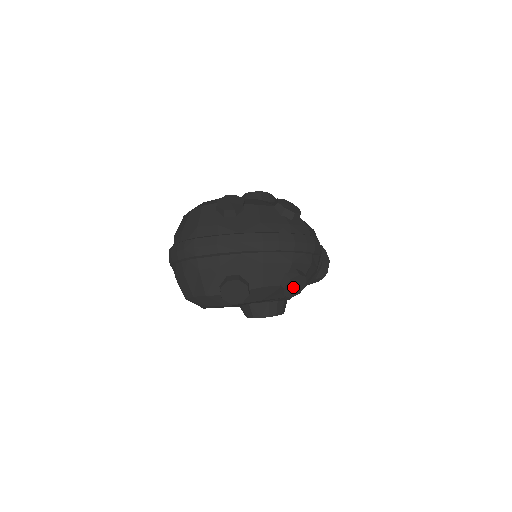
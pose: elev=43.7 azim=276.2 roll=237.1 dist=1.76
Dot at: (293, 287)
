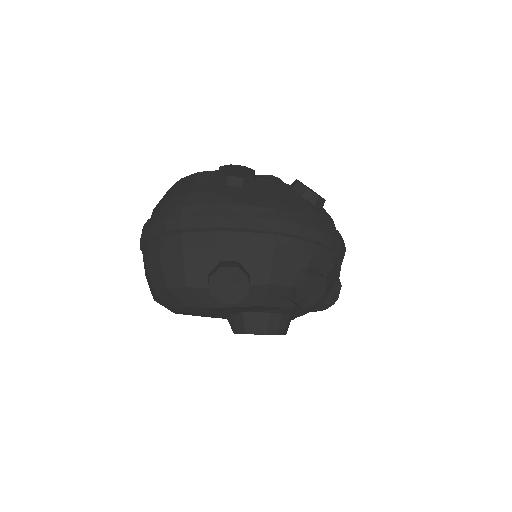
Dot at: (309, 292)
